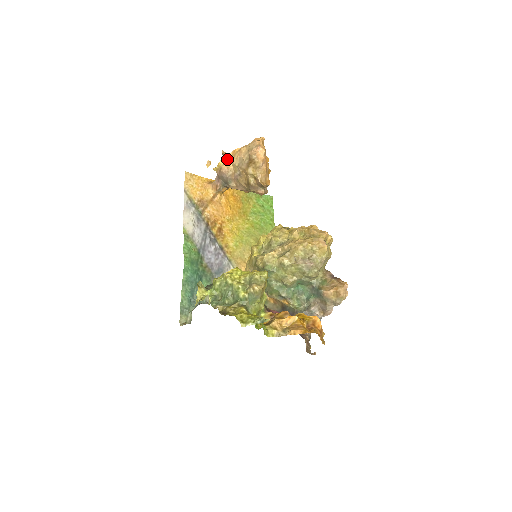
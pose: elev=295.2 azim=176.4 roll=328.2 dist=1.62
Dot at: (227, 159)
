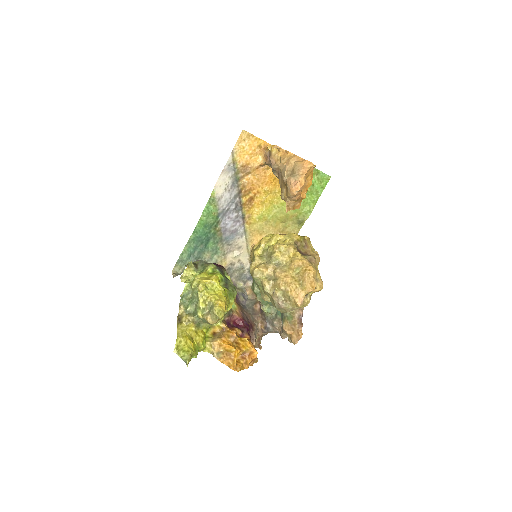
Dot at: (279, 153)
